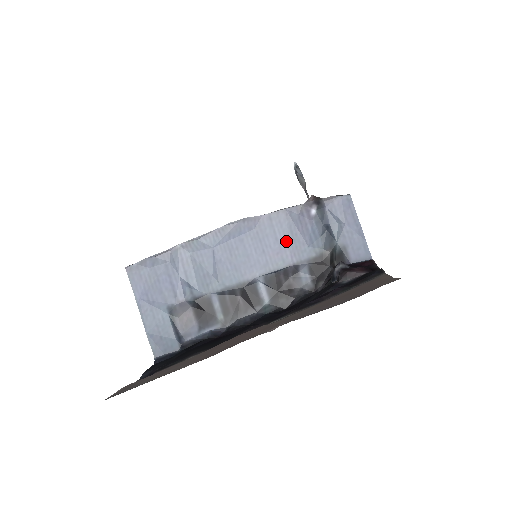
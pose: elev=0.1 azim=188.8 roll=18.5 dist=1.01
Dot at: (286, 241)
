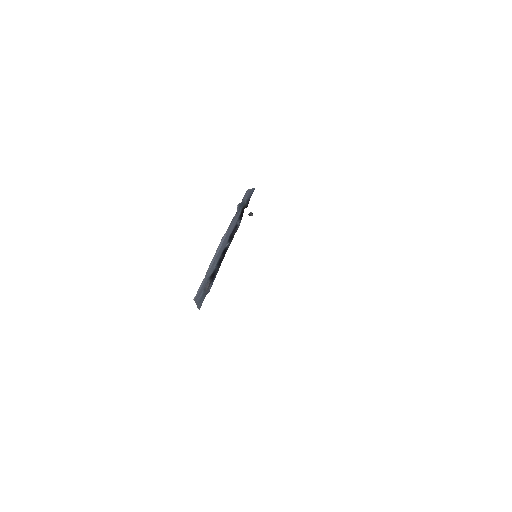
Dot at: (233, 225)
